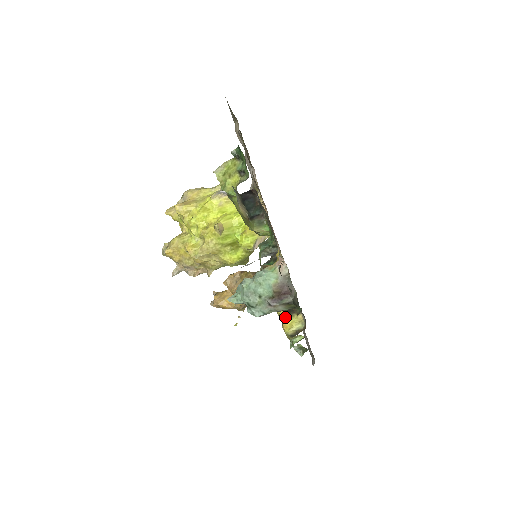
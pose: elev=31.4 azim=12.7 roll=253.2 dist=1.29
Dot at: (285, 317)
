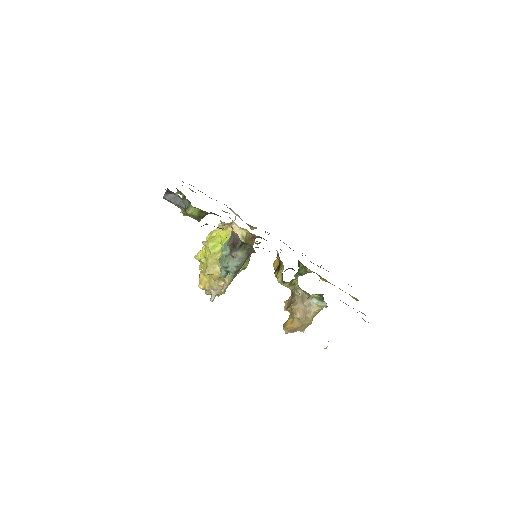
Dot at: (277, 274)
